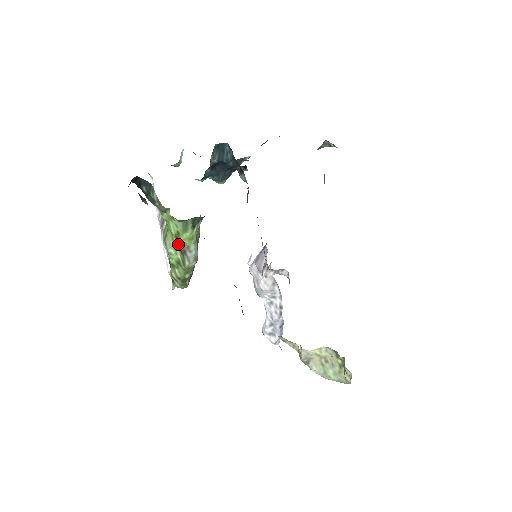
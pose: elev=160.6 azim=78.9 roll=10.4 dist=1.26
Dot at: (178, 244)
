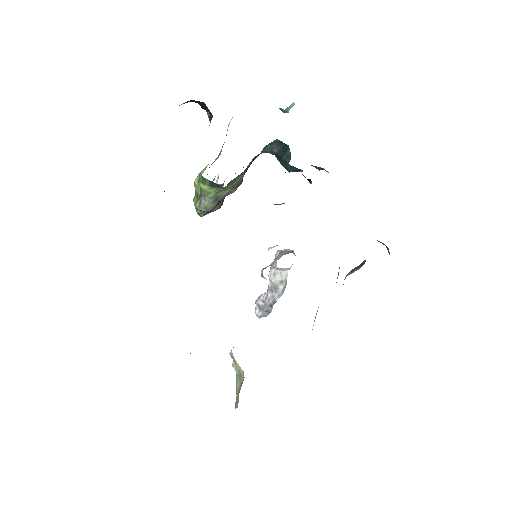
Dot at: occluded
